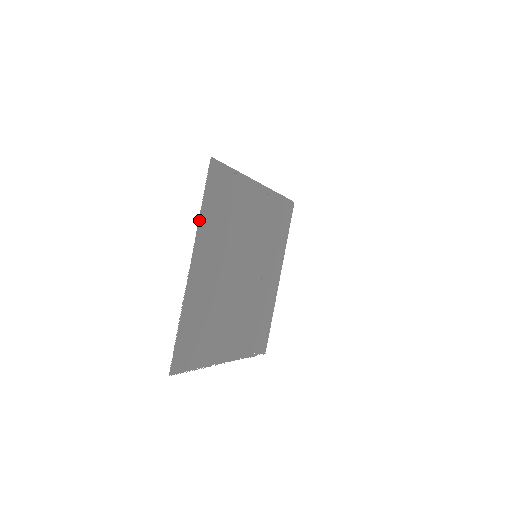
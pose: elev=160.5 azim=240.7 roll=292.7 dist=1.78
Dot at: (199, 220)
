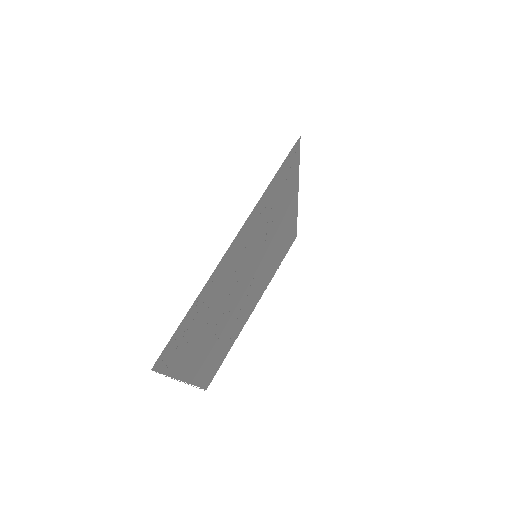
Dot at: (173, 377)
